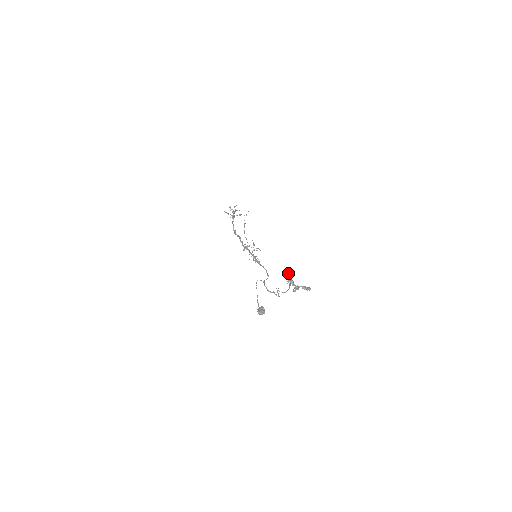
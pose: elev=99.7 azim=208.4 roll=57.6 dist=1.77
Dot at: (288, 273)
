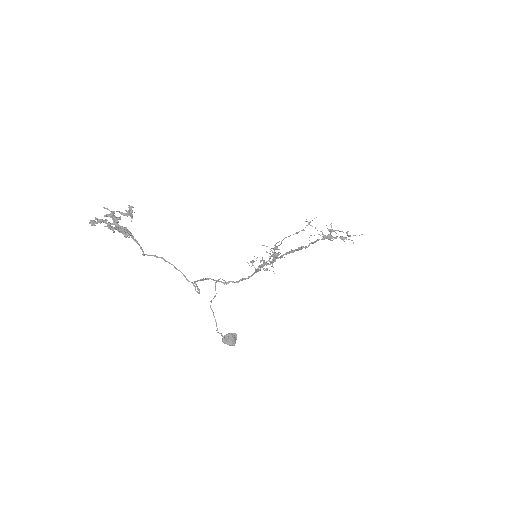
Dot at: (129, 211)
